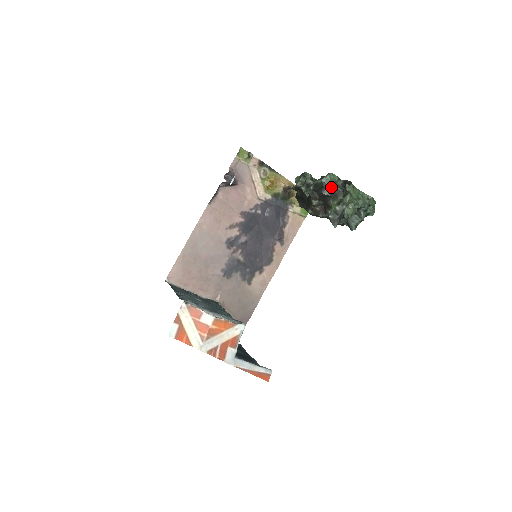
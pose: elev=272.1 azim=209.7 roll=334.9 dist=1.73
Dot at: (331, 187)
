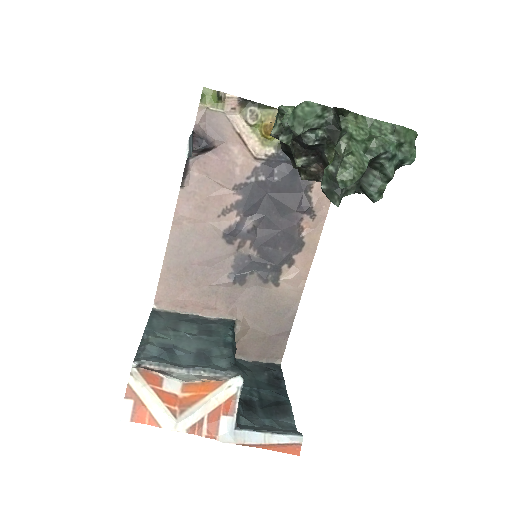
Dot at: (314, 128)
